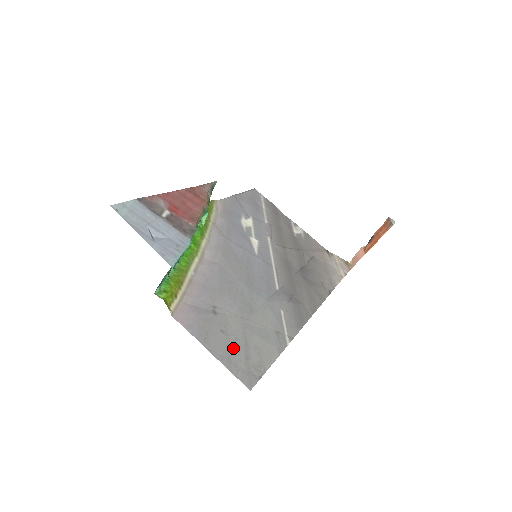
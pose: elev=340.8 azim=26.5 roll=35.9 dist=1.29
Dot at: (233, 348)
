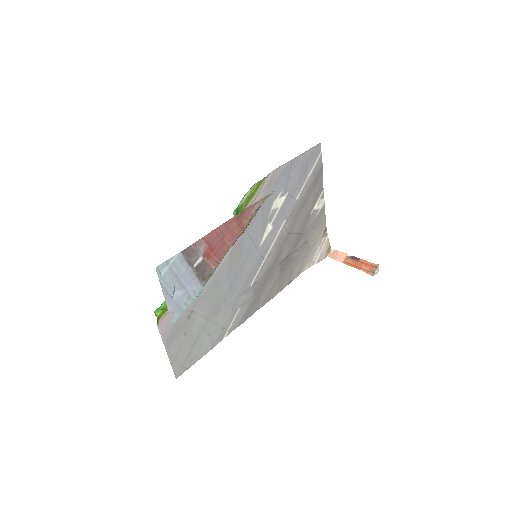
Dot at: (184, 348)
